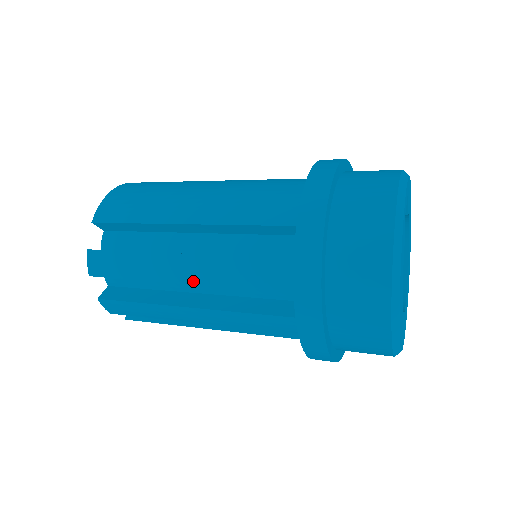
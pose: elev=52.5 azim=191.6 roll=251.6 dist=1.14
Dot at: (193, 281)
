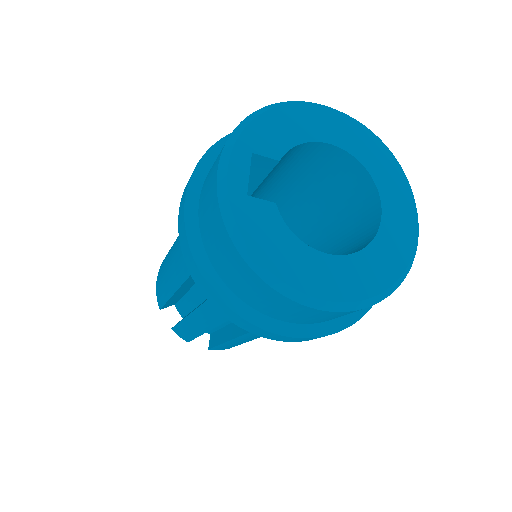
Dot at: (212, 327)
